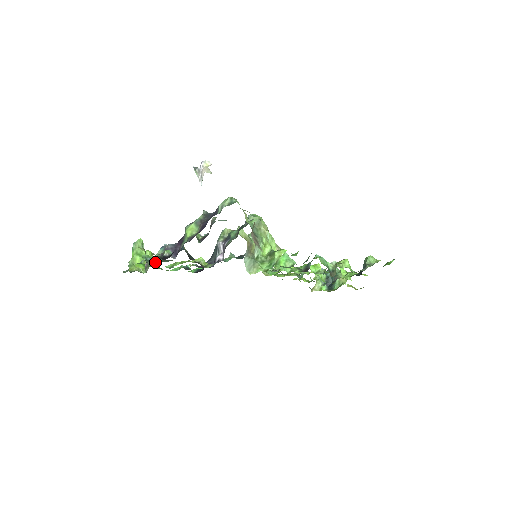
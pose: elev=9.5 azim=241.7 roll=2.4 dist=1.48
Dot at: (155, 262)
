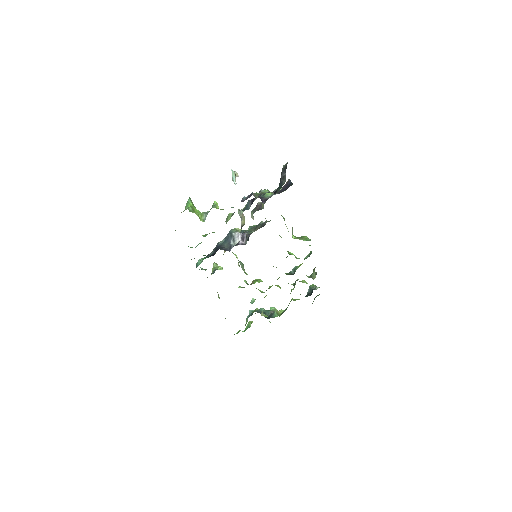
Dot at: occluded
